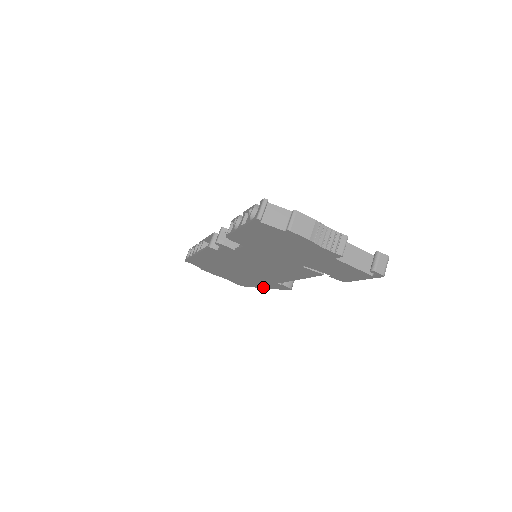
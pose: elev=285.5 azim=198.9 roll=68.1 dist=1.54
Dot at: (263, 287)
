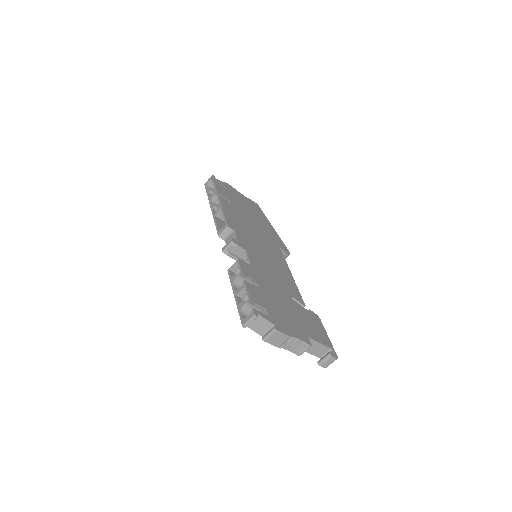
Dot at: occluded
